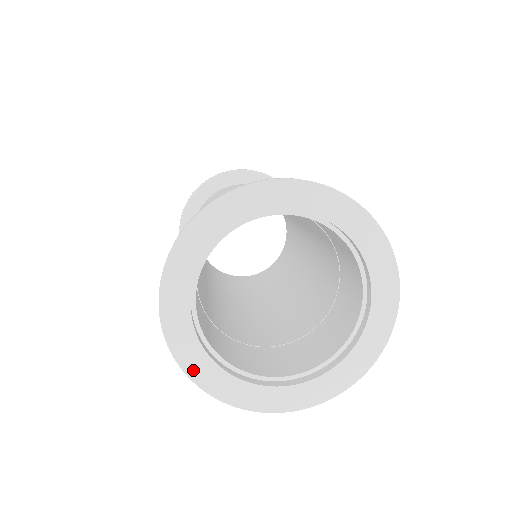
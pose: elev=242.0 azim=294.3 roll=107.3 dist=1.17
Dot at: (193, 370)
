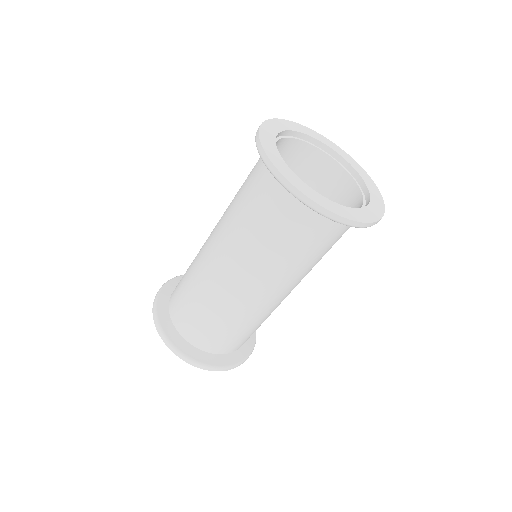
Dot at: (285, 174)
